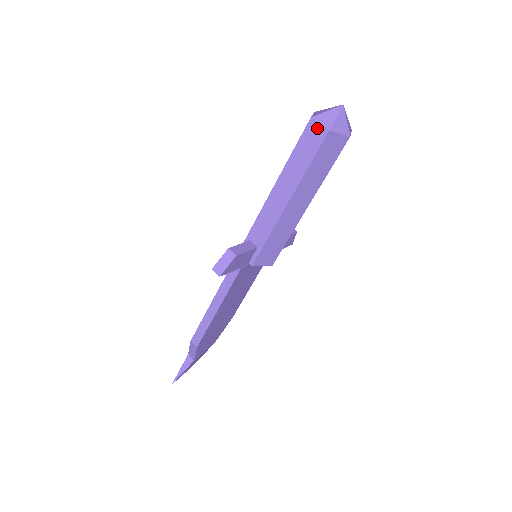
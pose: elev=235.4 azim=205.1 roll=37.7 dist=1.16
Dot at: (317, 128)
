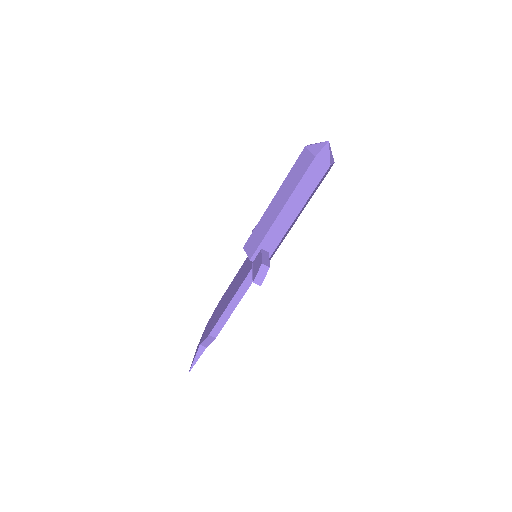
Dot at: (321, 164)
